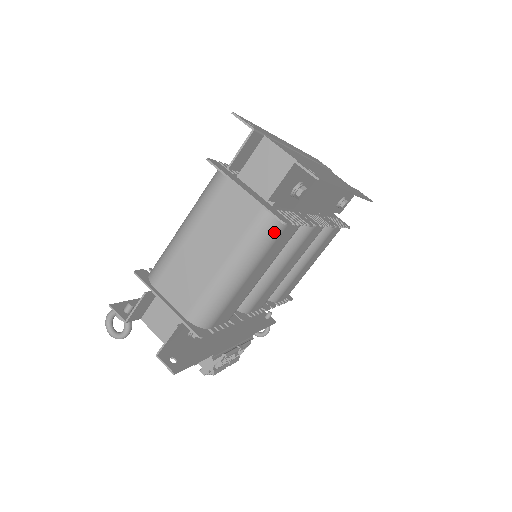
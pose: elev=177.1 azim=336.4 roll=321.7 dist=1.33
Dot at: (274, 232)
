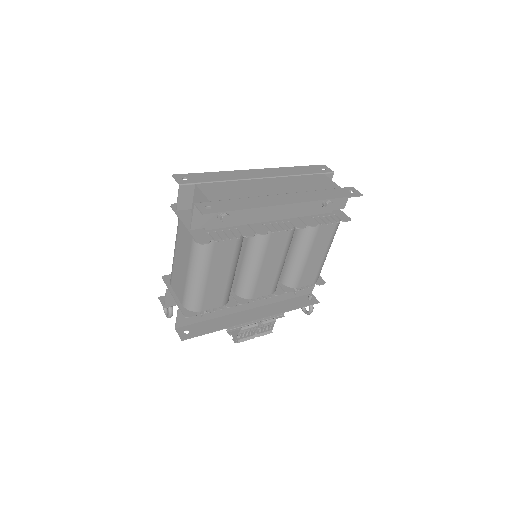
Dot at: (205, 248)
